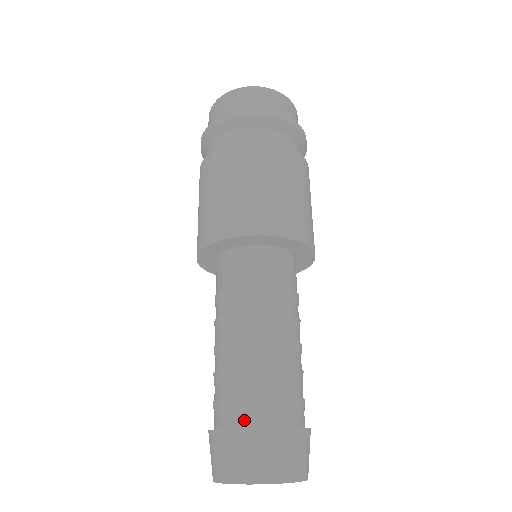
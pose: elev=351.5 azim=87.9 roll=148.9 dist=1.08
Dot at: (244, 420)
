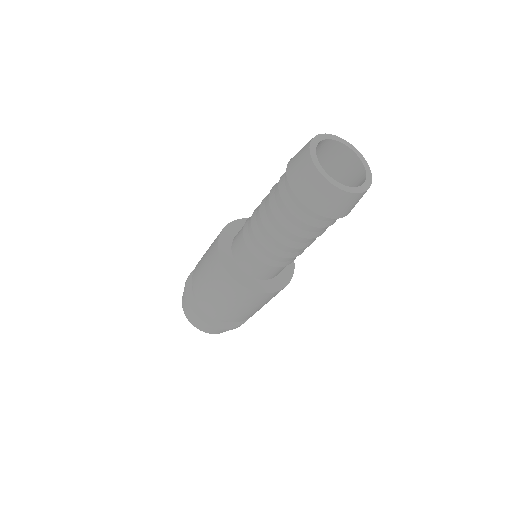
Dot at: occluded
